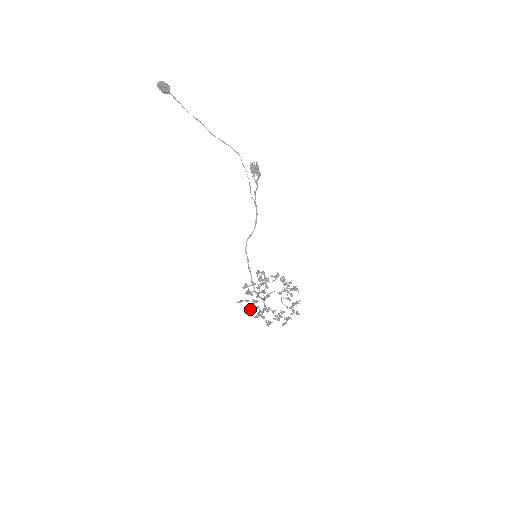
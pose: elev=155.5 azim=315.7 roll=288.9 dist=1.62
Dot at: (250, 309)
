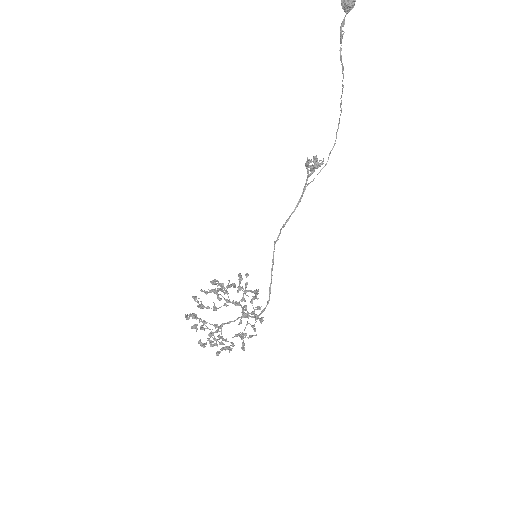
Dot at: occluded
